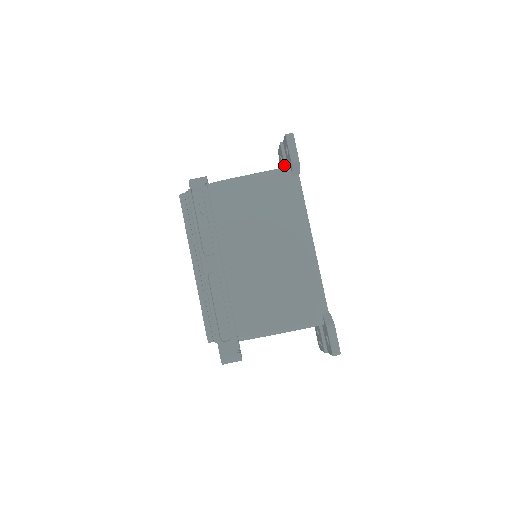
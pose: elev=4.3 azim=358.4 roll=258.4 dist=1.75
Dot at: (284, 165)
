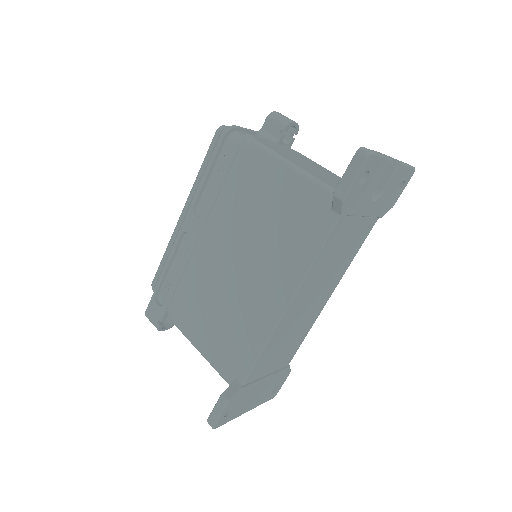
Dot at: occluded
